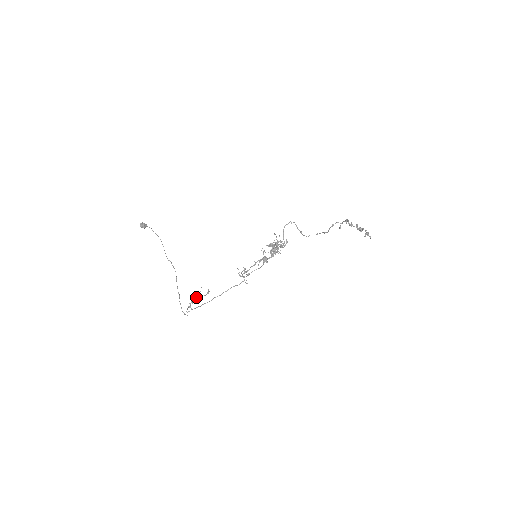
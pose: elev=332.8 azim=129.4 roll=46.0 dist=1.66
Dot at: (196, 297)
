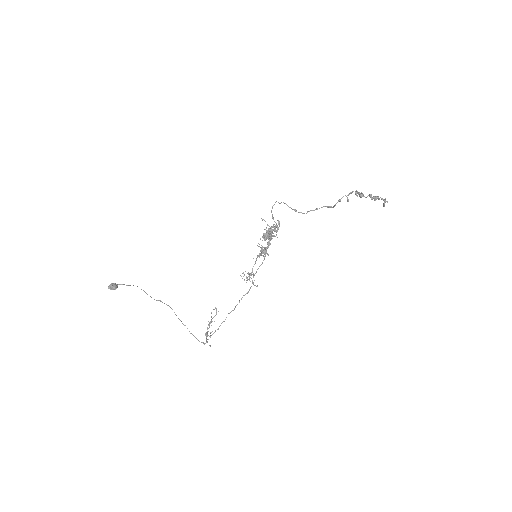
Dot at: occluded
